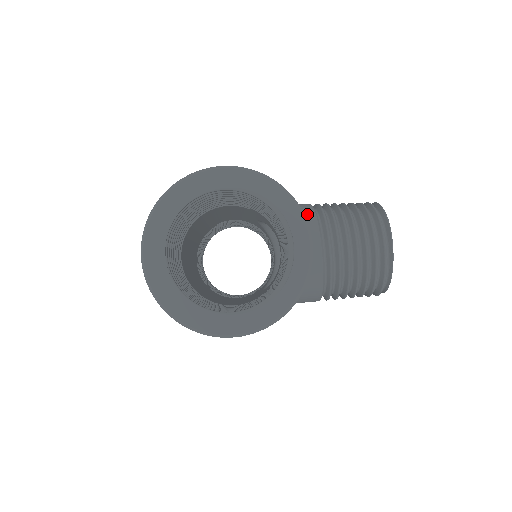
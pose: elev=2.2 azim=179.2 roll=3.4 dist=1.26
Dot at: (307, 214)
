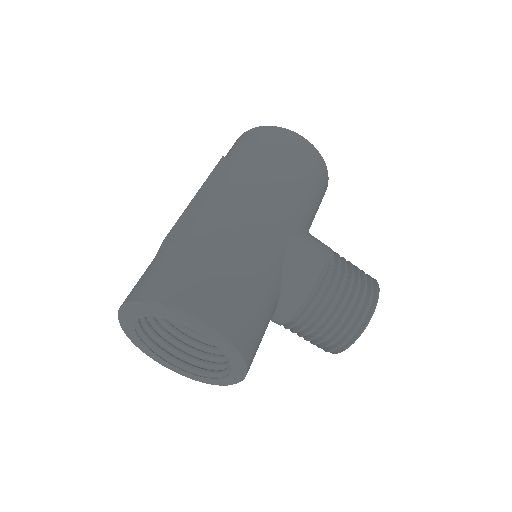
Dot at: (301, 293)
